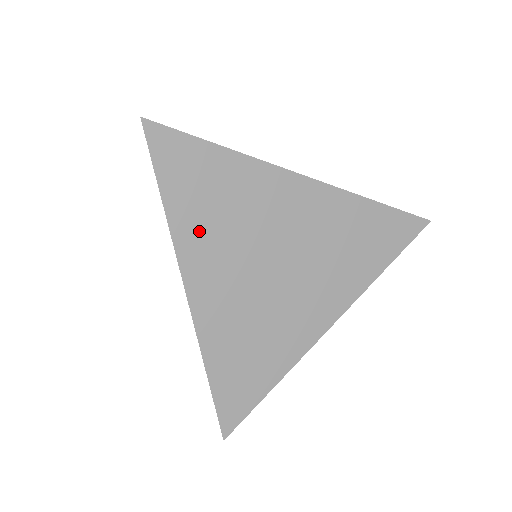
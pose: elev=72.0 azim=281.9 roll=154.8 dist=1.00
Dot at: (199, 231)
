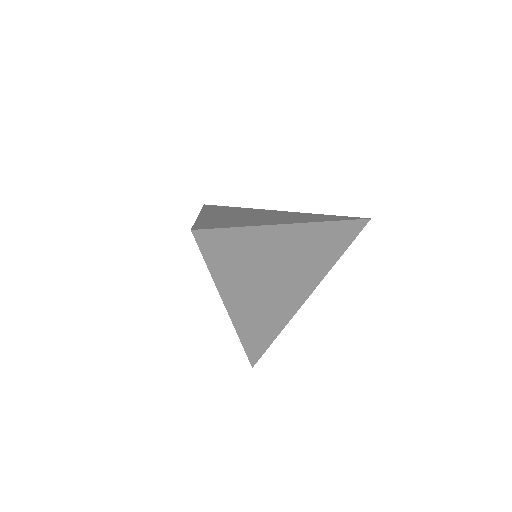
Dot at: (232, 277)
